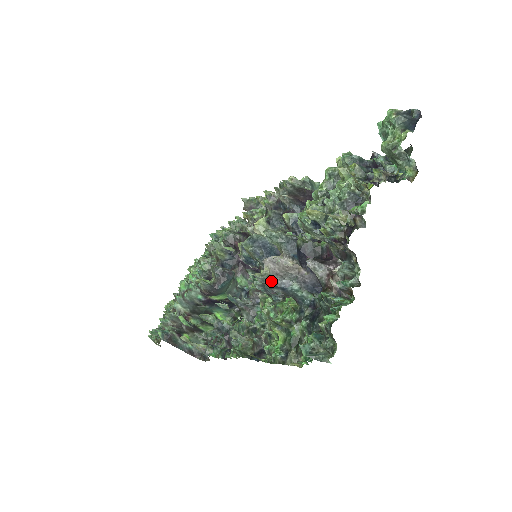
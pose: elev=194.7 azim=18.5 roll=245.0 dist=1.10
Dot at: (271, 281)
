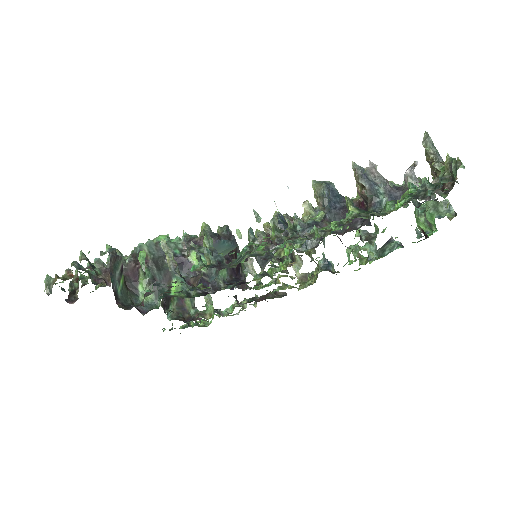
Dot at: (365, 174)
